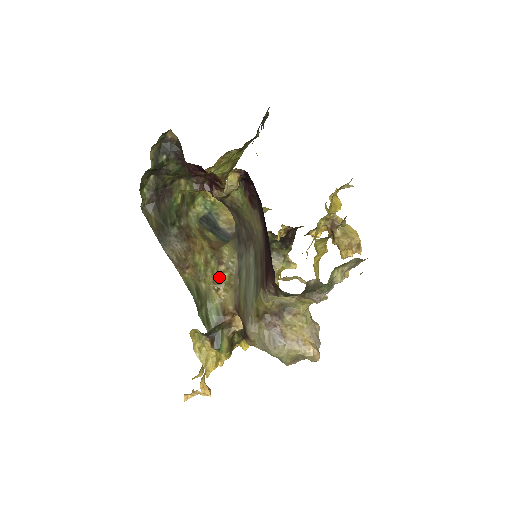
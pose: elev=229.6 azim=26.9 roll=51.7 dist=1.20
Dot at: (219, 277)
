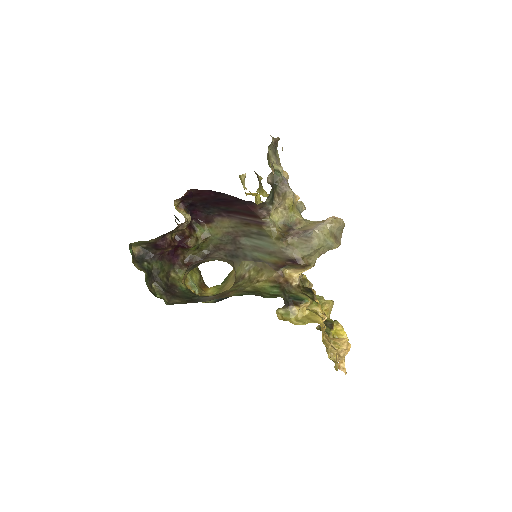
Dot at: (251, 279)
